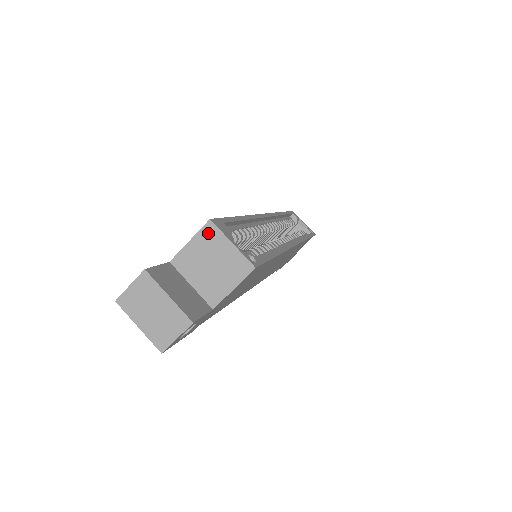
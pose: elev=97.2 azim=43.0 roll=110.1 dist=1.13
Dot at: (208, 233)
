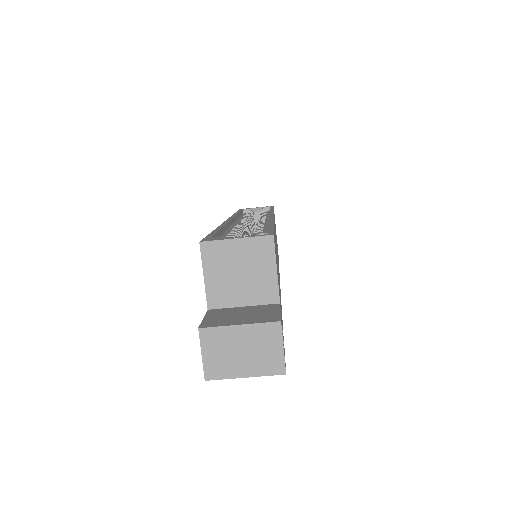
Dot at: (210, 253)
